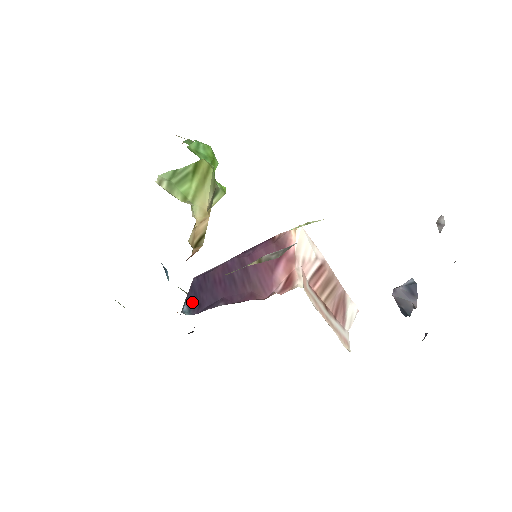
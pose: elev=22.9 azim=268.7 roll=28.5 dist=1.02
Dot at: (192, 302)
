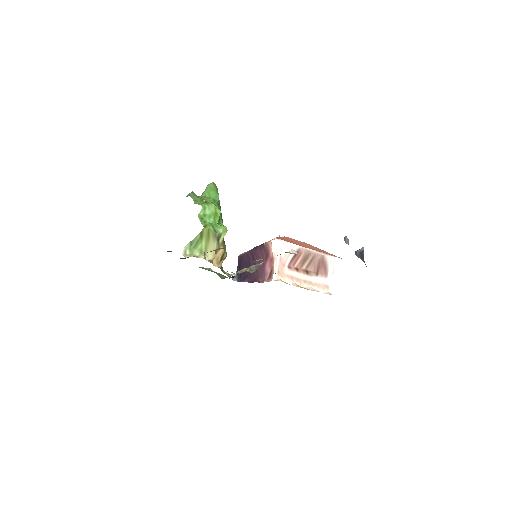
Dot at: occluded
